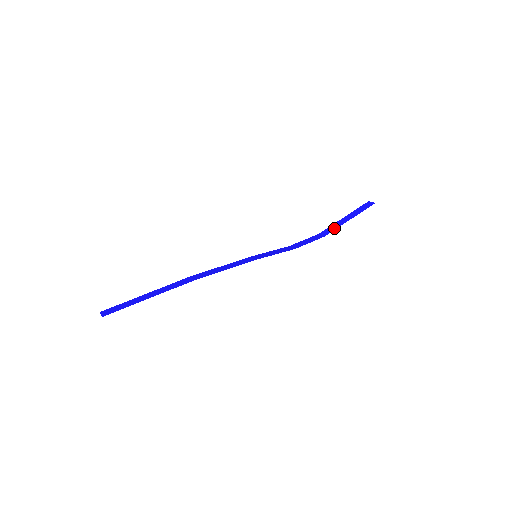
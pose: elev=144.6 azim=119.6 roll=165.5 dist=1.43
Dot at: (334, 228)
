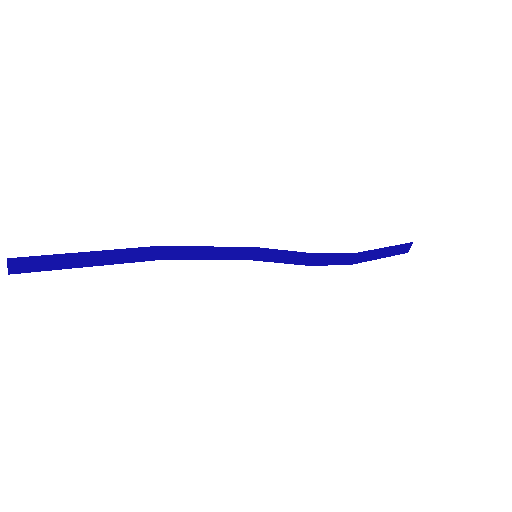
Dot at: (367, 253)
